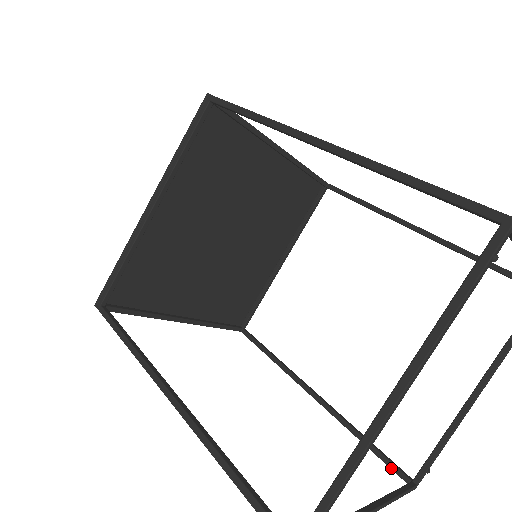
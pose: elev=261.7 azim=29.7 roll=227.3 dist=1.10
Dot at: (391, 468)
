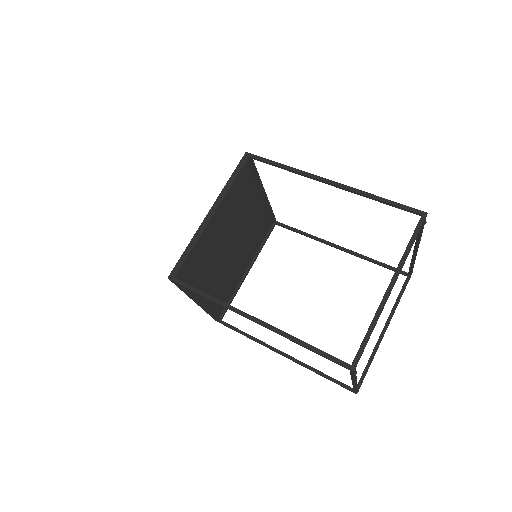
Dot at: occluded
